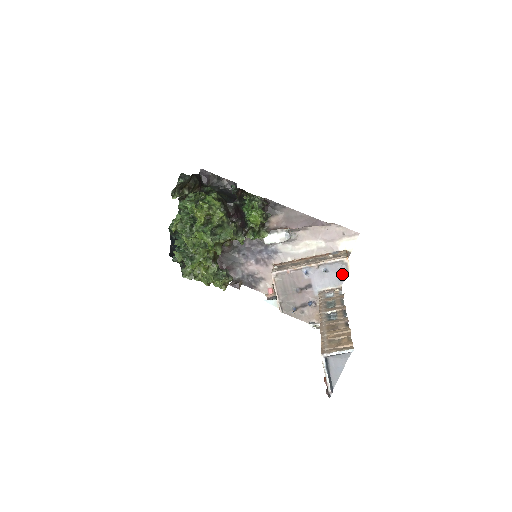
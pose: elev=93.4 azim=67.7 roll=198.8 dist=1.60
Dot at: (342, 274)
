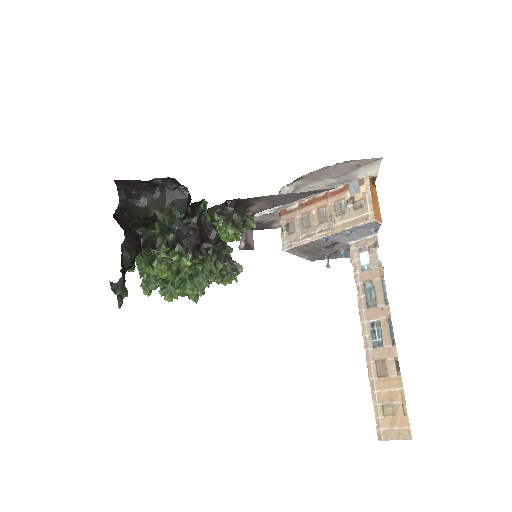
Dot at: (373, 227)
